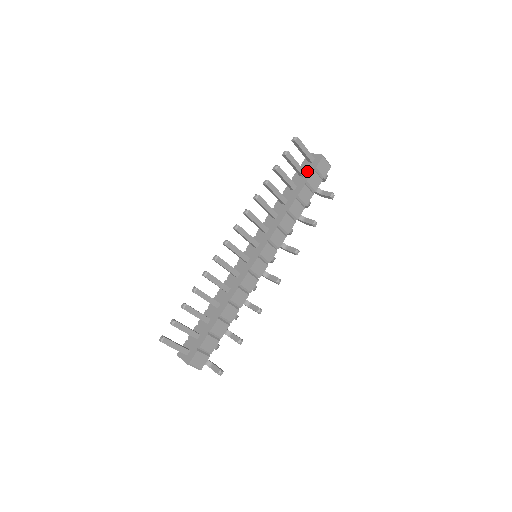
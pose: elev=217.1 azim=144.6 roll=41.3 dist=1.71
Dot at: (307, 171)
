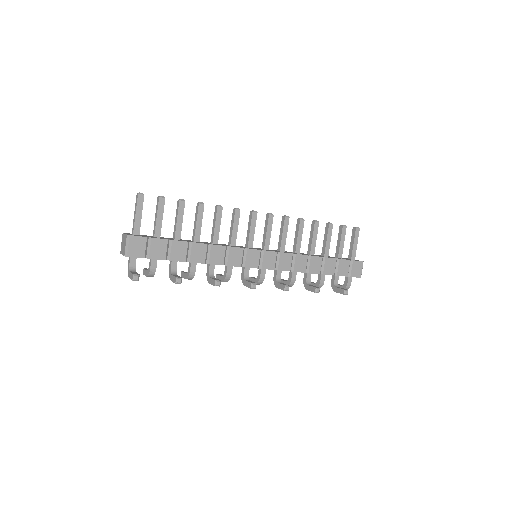
Dot at: occluded
